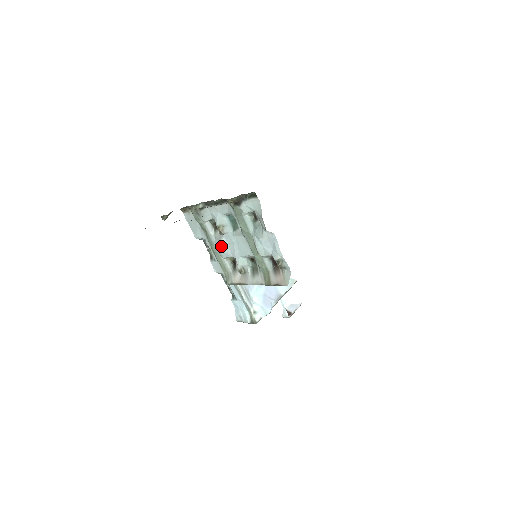
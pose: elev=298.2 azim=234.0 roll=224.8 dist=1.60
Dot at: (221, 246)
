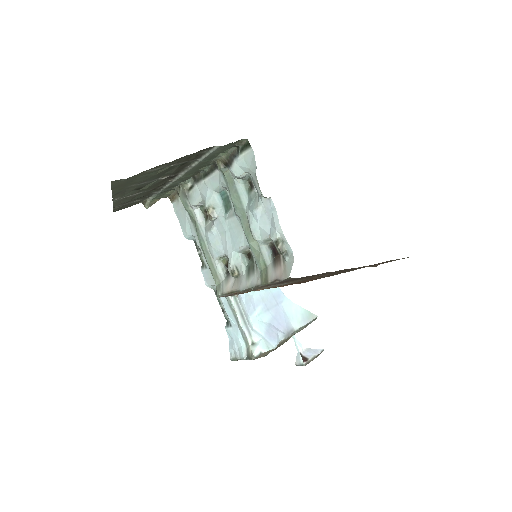
Dot at: (211, 240)
